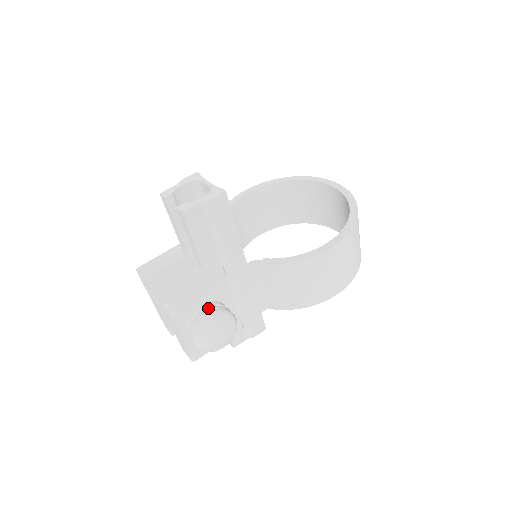
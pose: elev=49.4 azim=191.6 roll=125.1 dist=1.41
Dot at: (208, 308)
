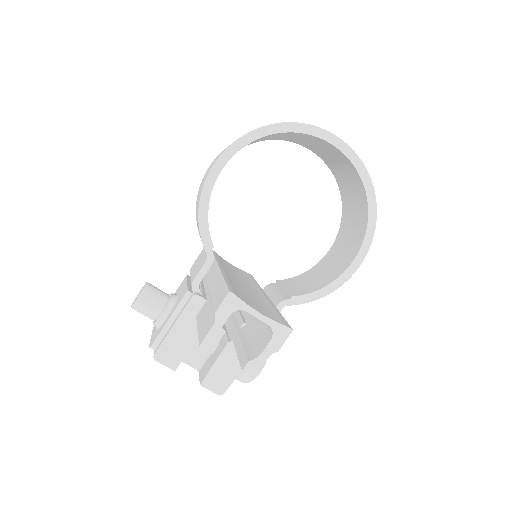
Dot at: occluded
